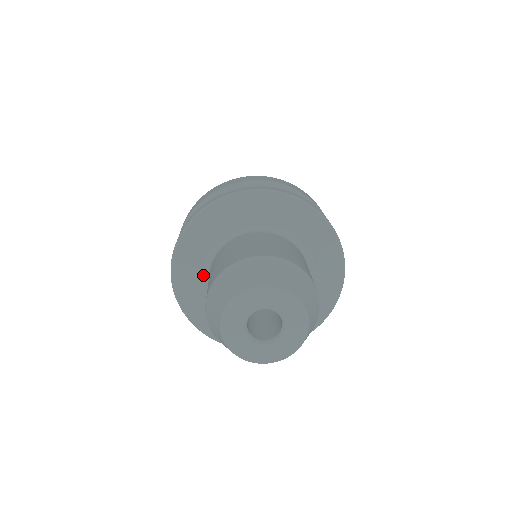
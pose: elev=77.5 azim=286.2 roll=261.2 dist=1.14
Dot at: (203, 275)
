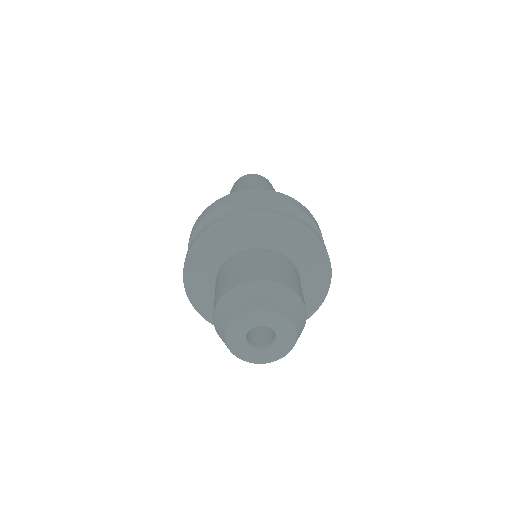
Dot at: (212, 270)
